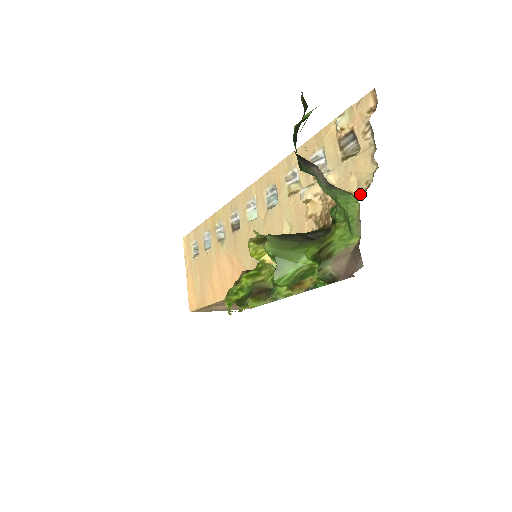
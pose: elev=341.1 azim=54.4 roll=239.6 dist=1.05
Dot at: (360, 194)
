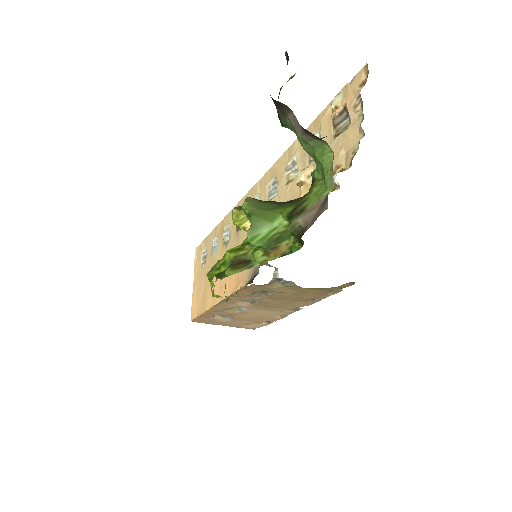
Dot at: (347, 165)
